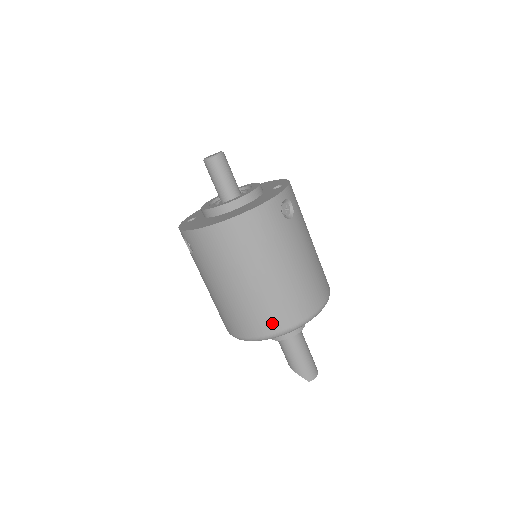
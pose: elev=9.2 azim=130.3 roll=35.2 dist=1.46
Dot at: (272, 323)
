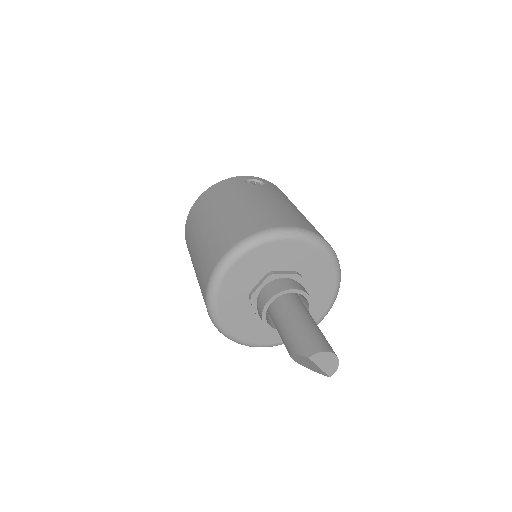
Dot at: (220, 249)
